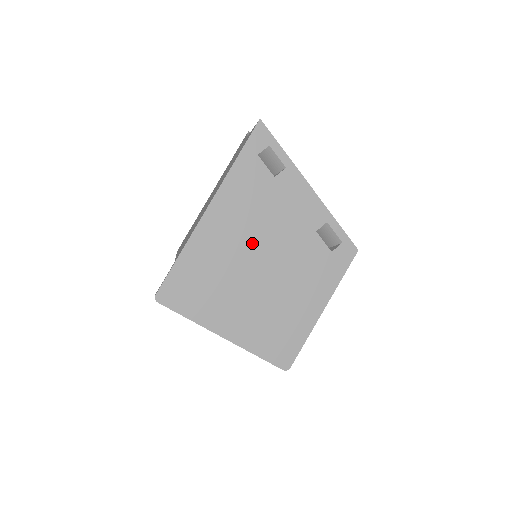
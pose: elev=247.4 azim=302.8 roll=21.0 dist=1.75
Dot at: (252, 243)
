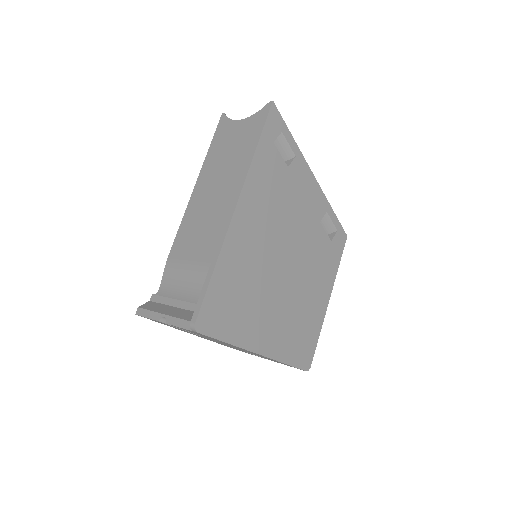
Dot at: (275, 242)
